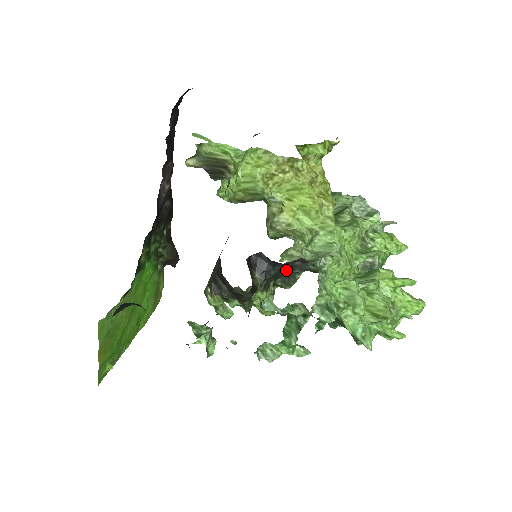
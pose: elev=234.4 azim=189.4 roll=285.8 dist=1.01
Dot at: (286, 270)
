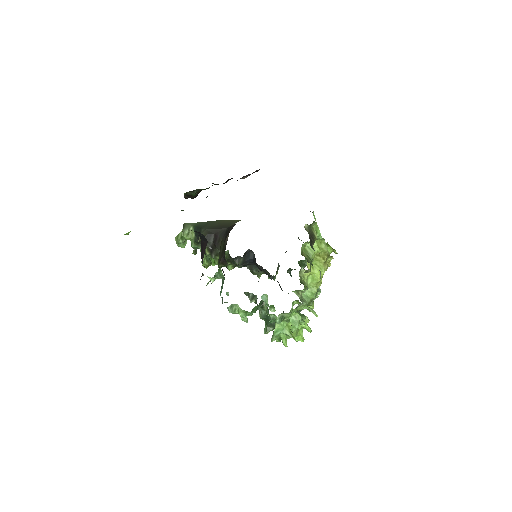
Dot at: occluded
